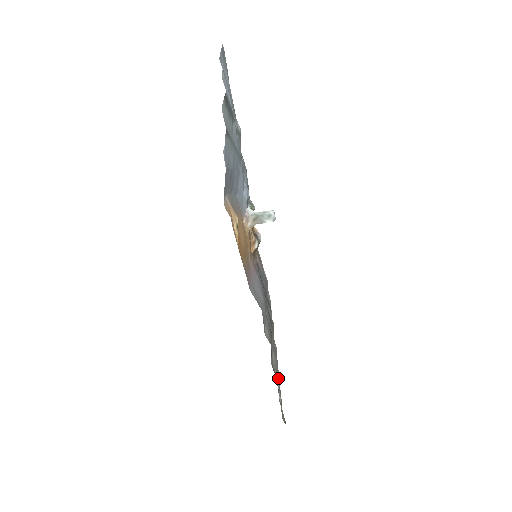
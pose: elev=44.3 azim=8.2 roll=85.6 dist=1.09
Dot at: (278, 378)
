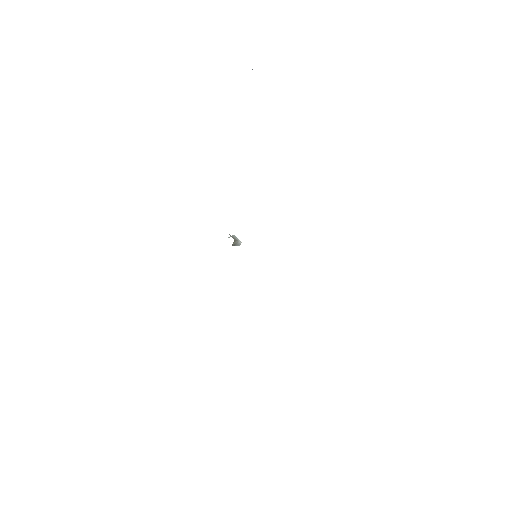
Dot at: occluded
